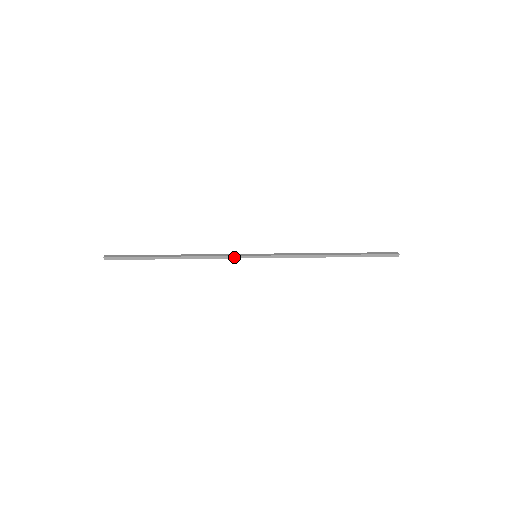
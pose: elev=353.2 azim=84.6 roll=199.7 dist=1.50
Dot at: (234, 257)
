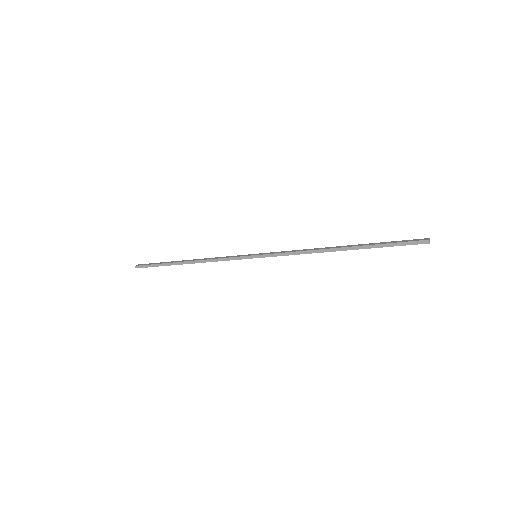
Dot at: (234, 258)
